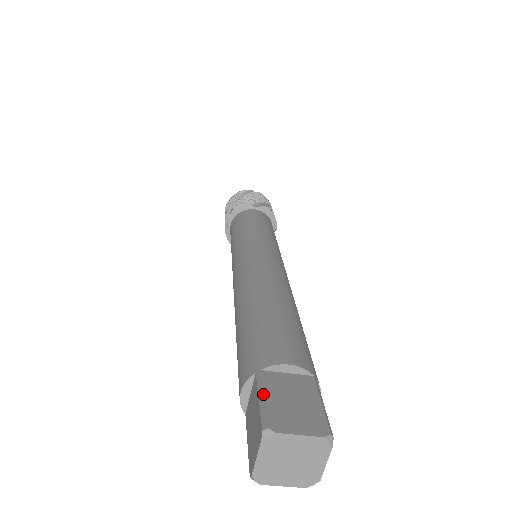
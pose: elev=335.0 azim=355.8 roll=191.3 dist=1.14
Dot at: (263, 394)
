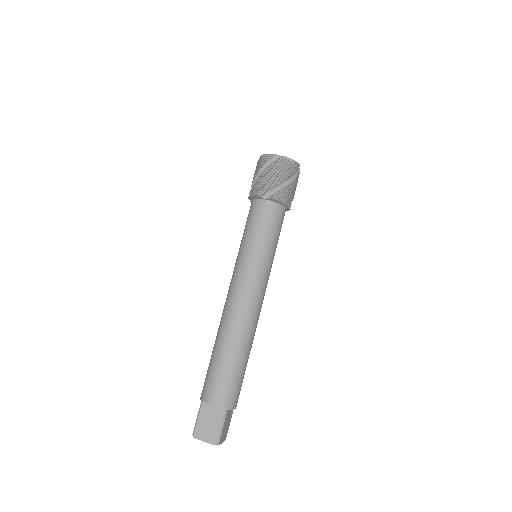
Dot at: (198, 417)
